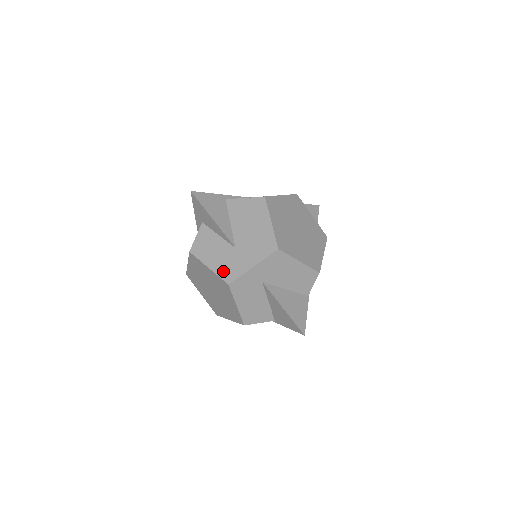
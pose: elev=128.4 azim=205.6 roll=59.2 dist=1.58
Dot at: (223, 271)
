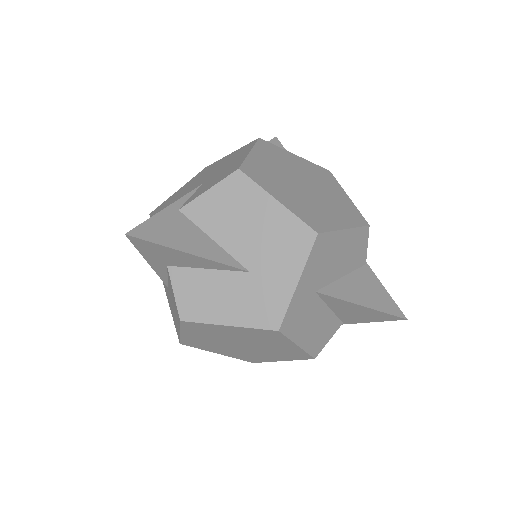
Dot at: (256, 317)
